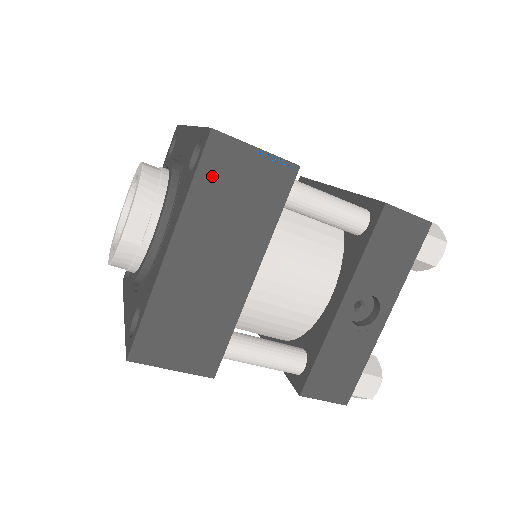
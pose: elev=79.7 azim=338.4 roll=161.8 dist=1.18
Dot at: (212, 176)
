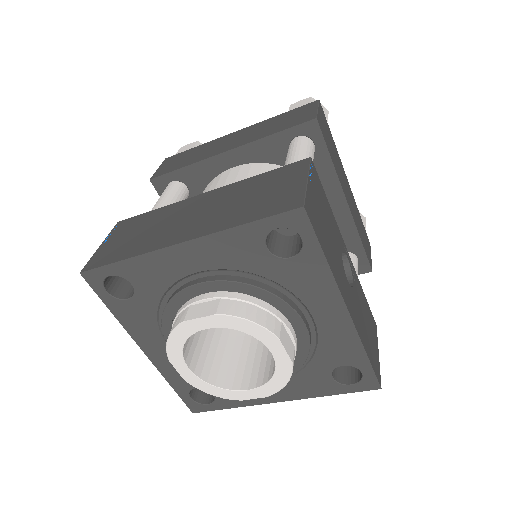
Dot at: occluded
